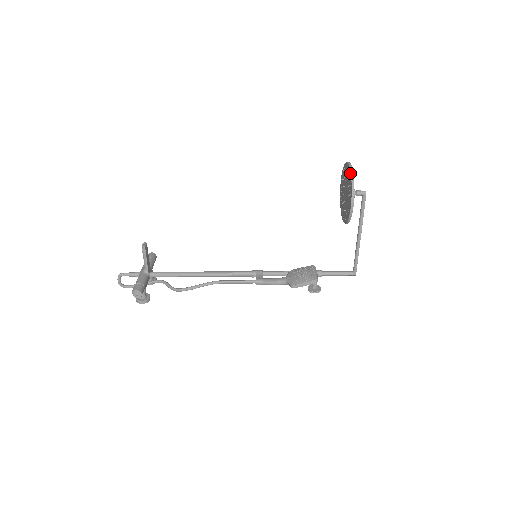
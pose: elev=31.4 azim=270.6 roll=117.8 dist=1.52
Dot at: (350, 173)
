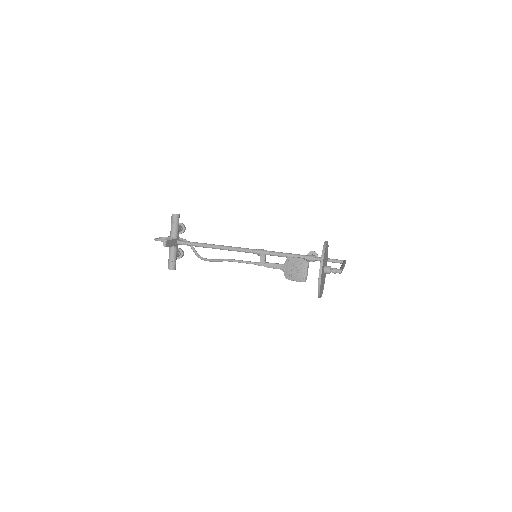
Dot at: (318, 285)
